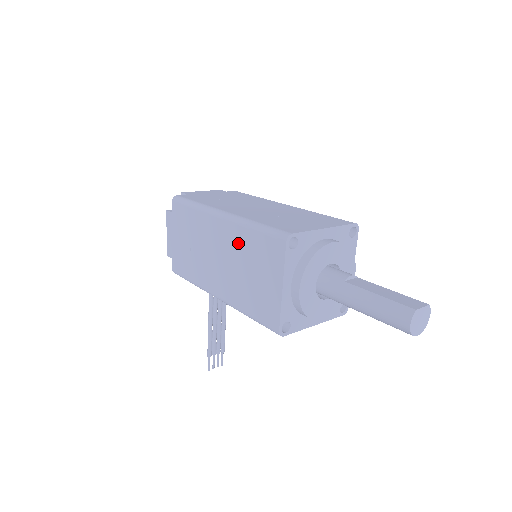
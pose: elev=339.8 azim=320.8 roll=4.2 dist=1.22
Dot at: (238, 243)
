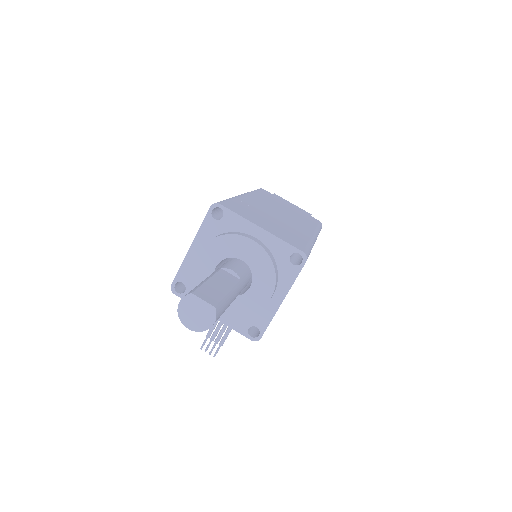
Dot at: occluded
